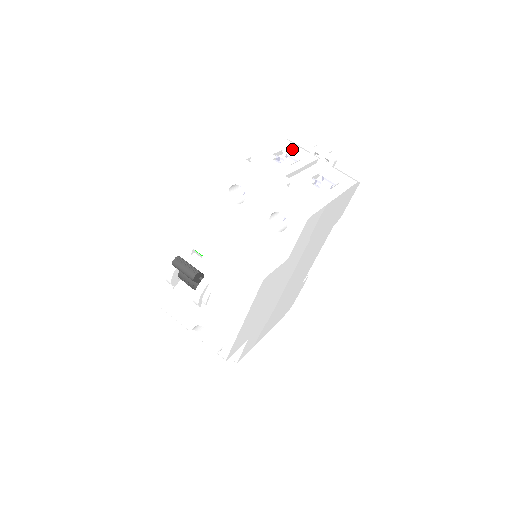
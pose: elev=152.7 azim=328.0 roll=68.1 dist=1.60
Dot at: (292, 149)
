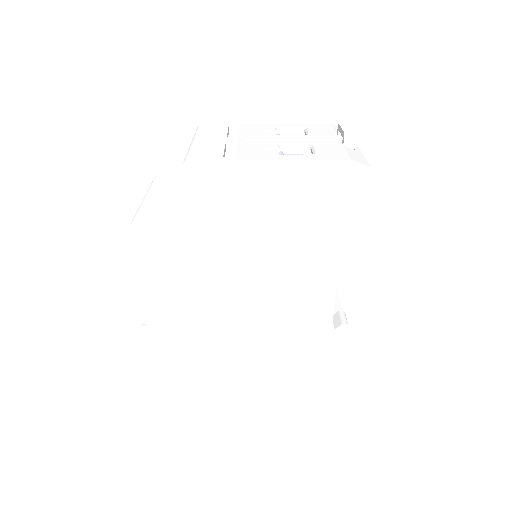
Dot at: (316, 129)
